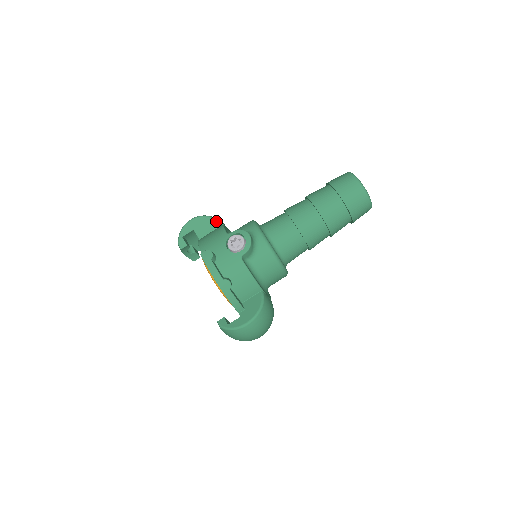
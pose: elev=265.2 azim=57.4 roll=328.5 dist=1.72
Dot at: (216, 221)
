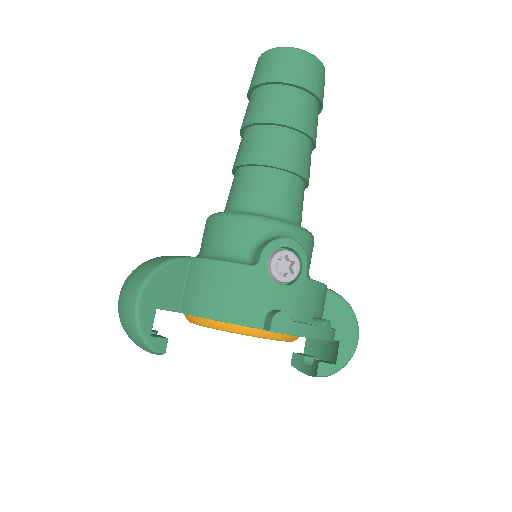
Dot at: (176, 263)
